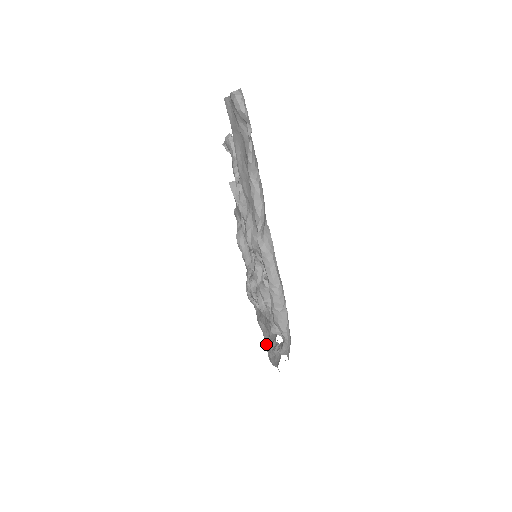
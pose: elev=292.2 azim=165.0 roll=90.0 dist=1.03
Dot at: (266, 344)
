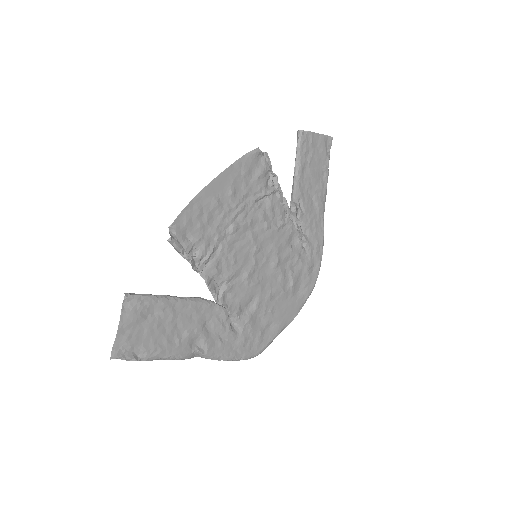
Dot at: occluded
